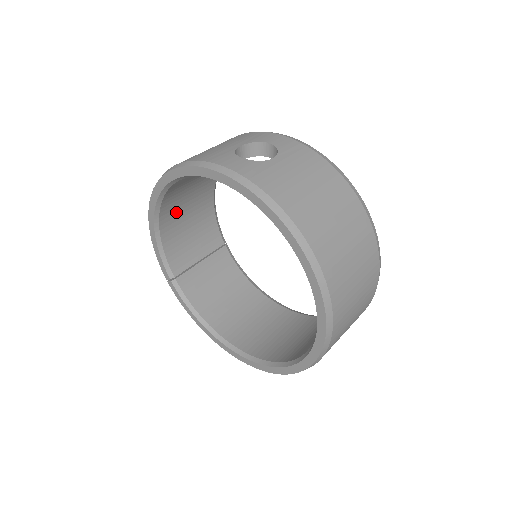
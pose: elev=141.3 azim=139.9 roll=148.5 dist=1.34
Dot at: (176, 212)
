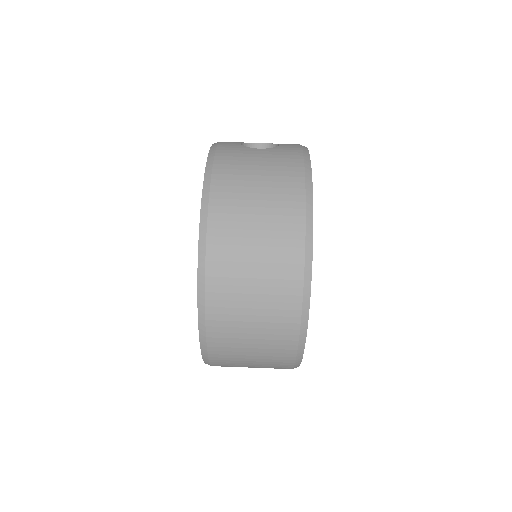
Dot at: occluded
